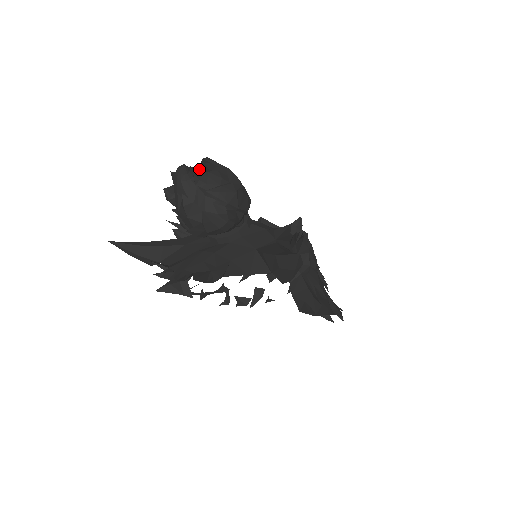
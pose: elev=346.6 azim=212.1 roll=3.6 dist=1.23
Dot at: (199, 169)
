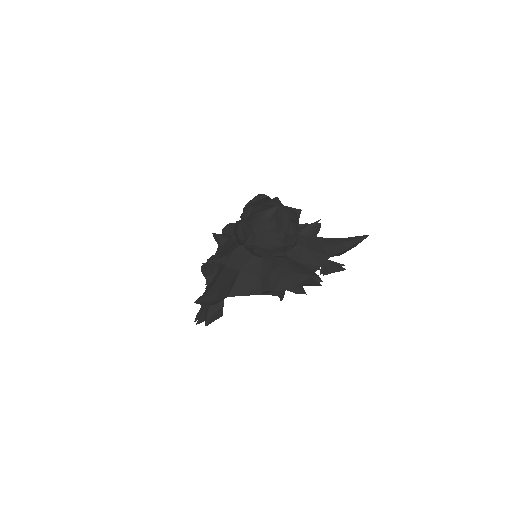
Dot at: (264, 205)
